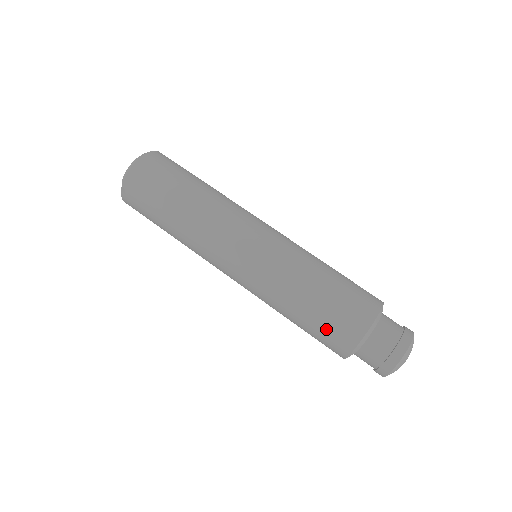
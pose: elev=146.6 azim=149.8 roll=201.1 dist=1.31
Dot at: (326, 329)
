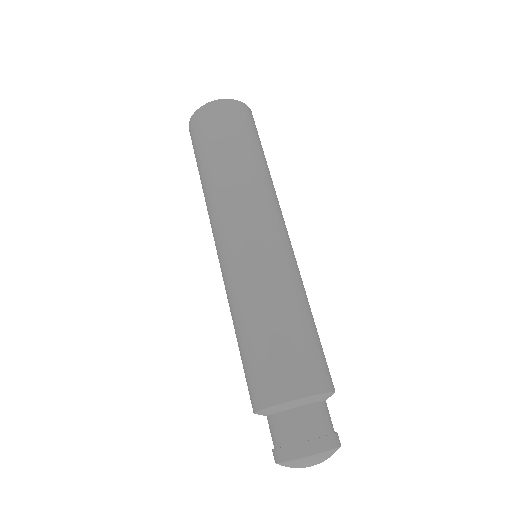
Dot at: (246, 372)
